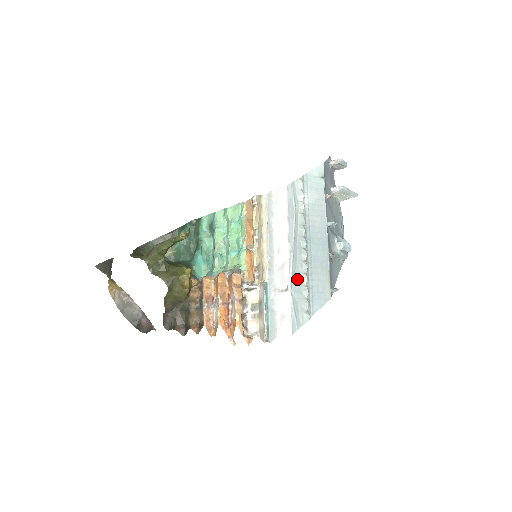
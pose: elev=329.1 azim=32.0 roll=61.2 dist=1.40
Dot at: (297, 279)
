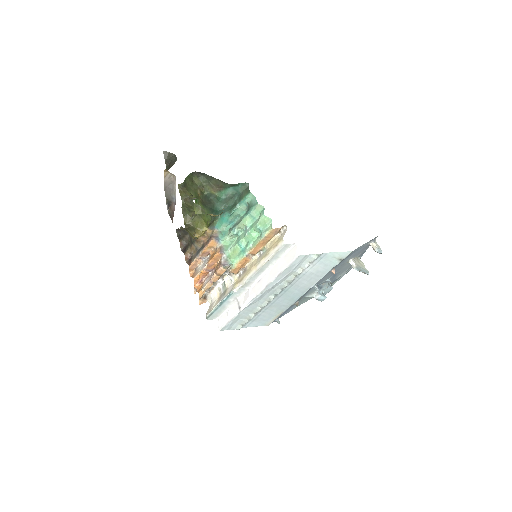
Dot at: (252, 307)
